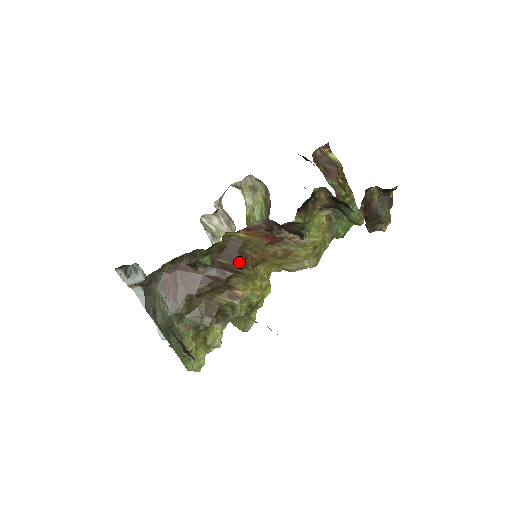
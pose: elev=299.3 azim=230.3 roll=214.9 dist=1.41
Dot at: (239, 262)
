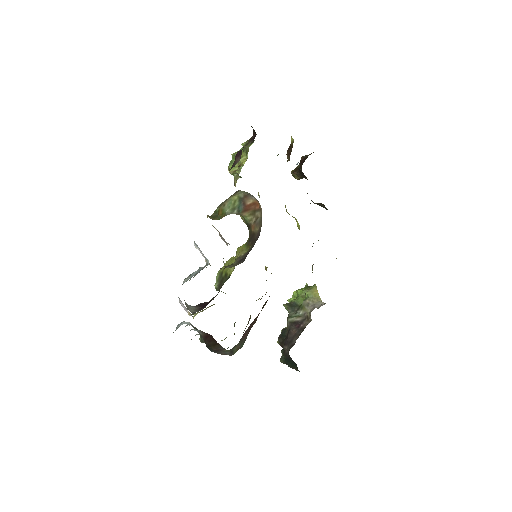
Dot at: occluded
